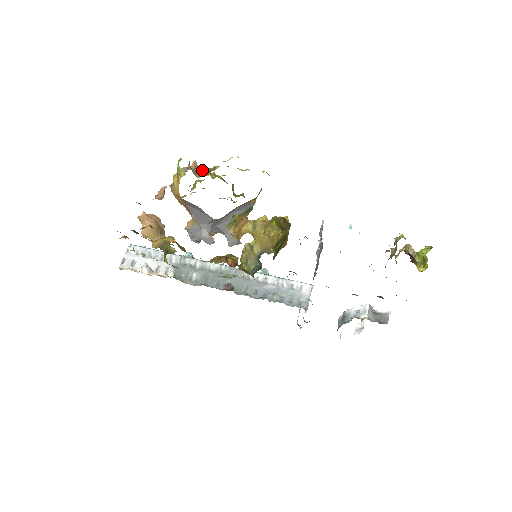
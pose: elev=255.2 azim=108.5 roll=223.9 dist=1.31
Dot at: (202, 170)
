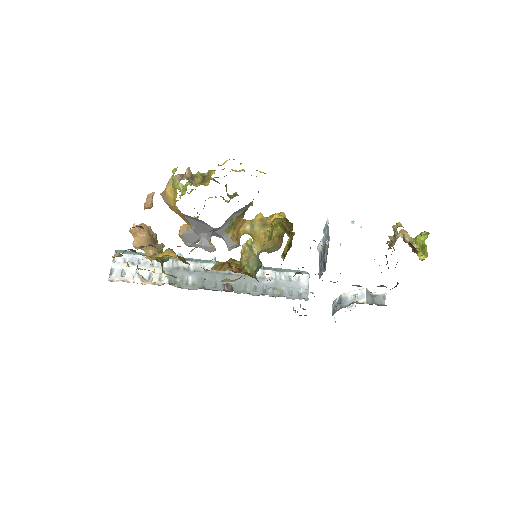
Dot at: (197, 177)
